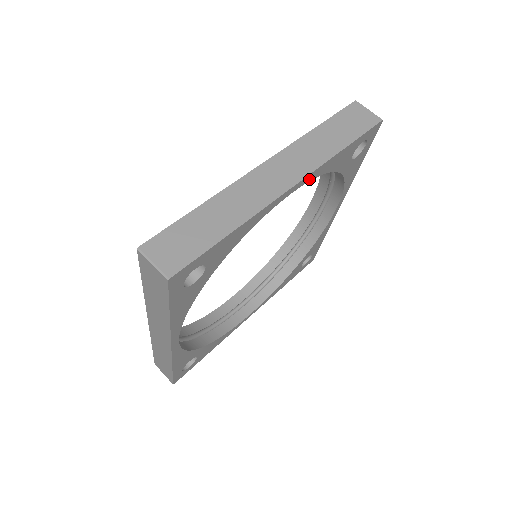
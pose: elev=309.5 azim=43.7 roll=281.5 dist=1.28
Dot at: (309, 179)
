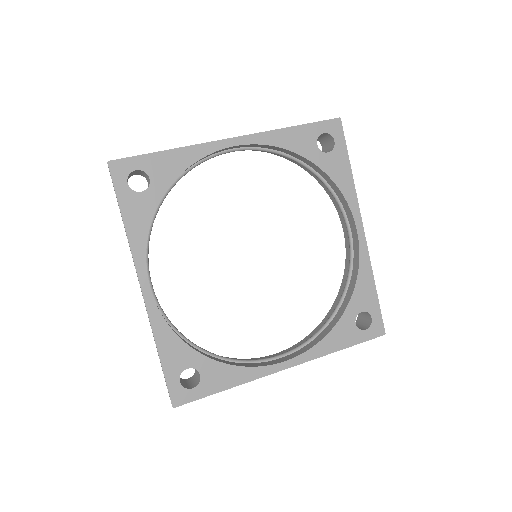
Dot at: (255, 142)
